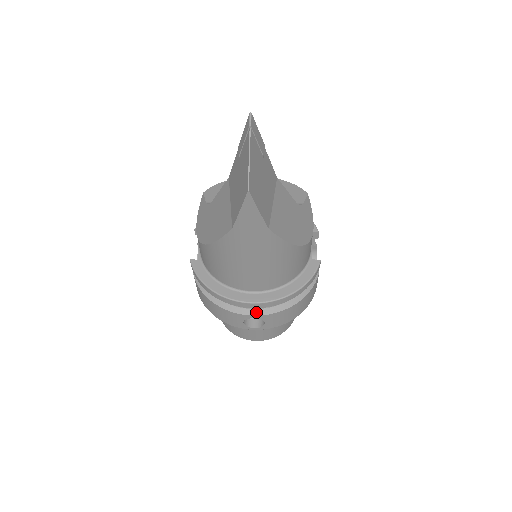
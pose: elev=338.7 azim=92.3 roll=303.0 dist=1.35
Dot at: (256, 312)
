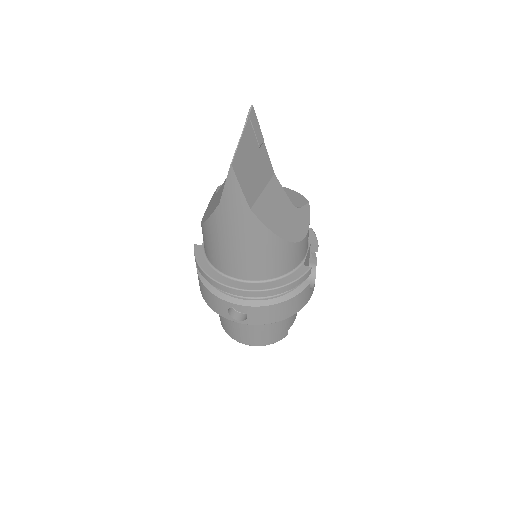
Dot at: (239, 302)
